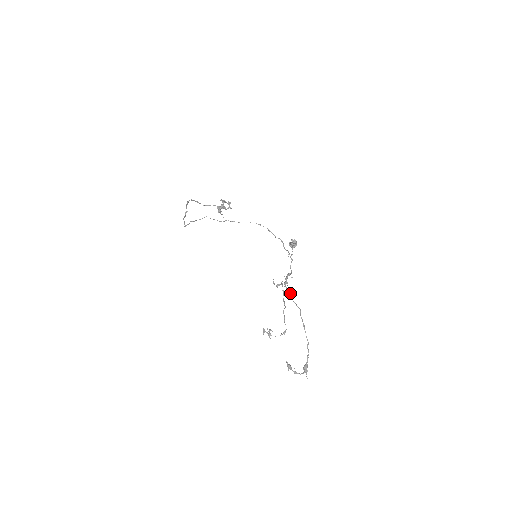
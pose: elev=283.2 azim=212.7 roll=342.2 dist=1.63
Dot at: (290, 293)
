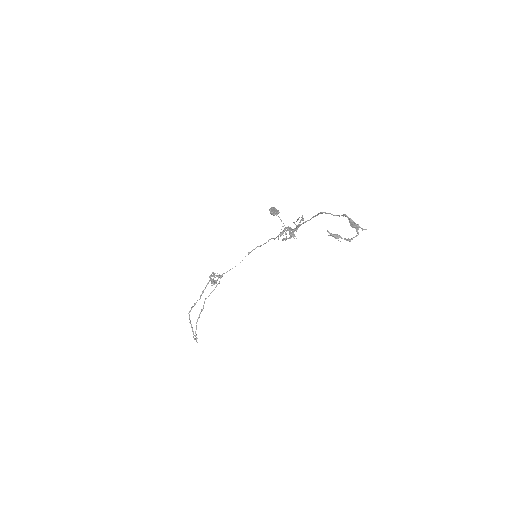
Dot at: (297, 226)
